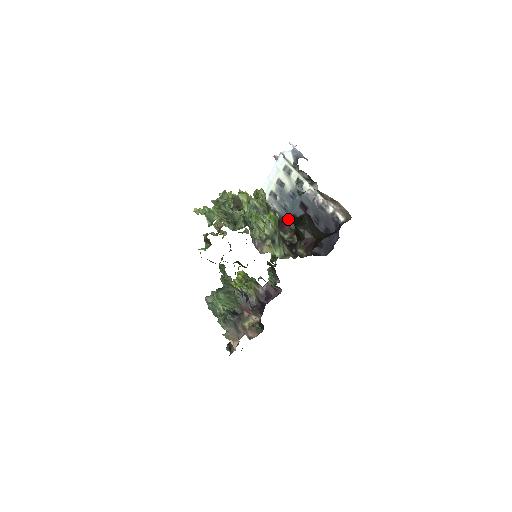
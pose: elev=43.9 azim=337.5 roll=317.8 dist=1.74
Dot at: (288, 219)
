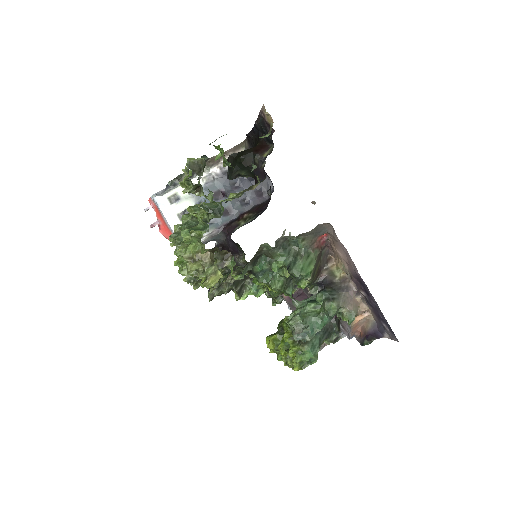
Dot at: (224, 222)
